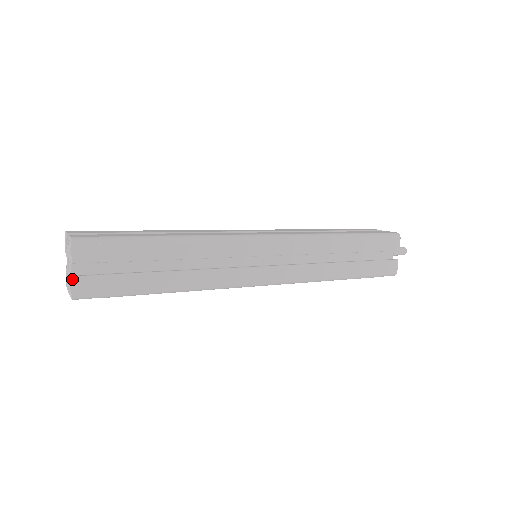
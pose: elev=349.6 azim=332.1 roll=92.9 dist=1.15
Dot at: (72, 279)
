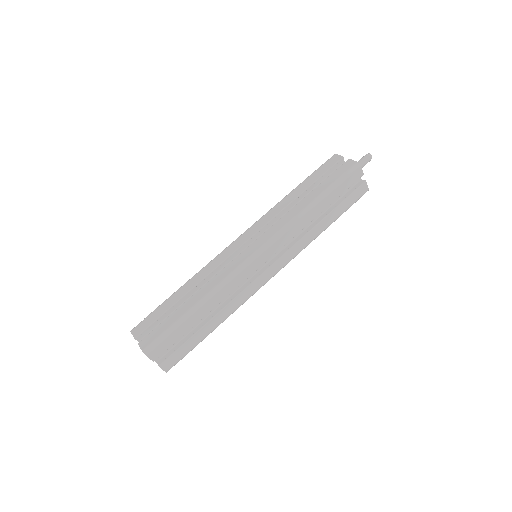
Dot at: occluded
